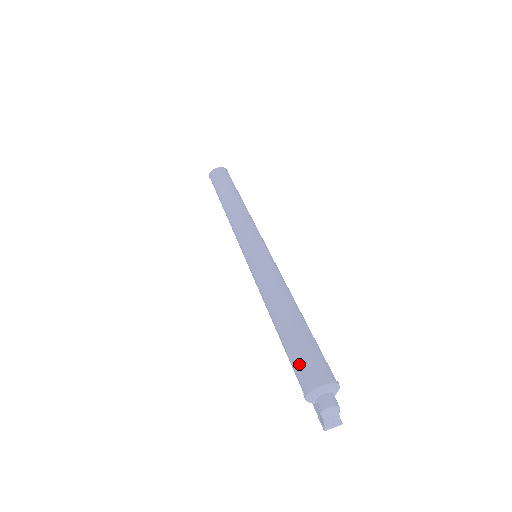
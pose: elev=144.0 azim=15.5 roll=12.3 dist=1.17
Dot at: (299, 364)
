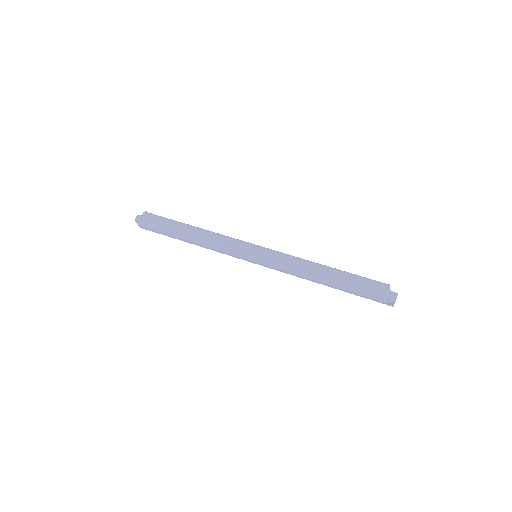
Dot at: (366, 292)
